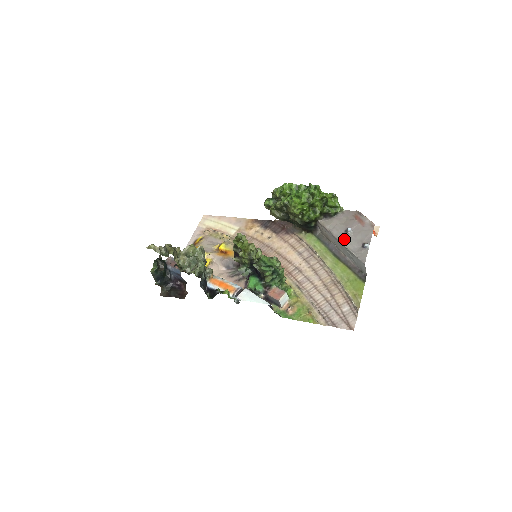
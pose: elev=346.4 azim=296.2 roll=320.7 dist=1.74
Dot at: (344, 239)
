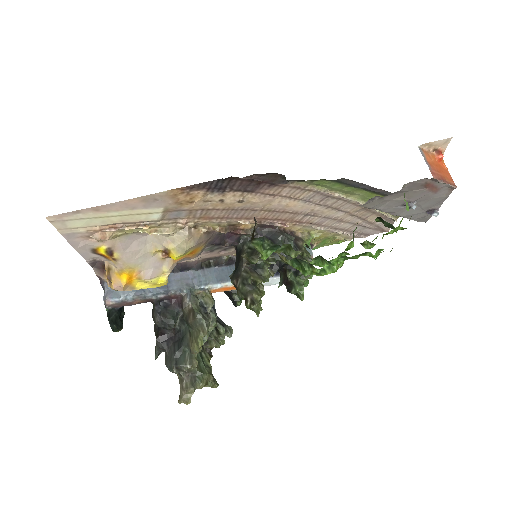
Dot at: (400, 213)
